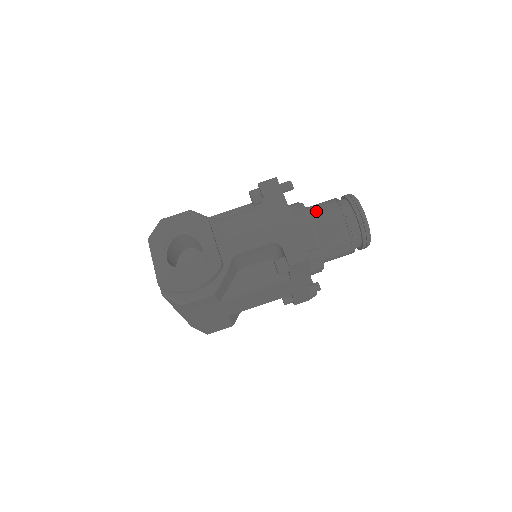
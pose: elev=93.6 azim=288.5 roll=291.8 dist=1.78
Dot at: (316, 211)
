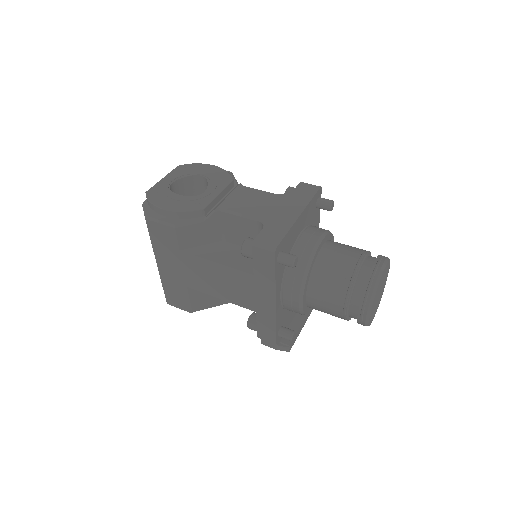
Dot at: (336, 244)
